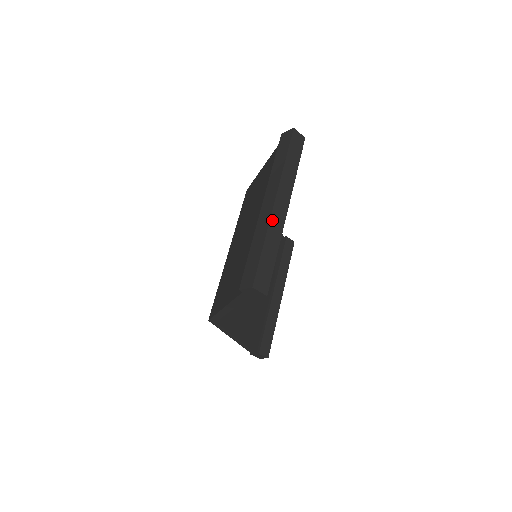
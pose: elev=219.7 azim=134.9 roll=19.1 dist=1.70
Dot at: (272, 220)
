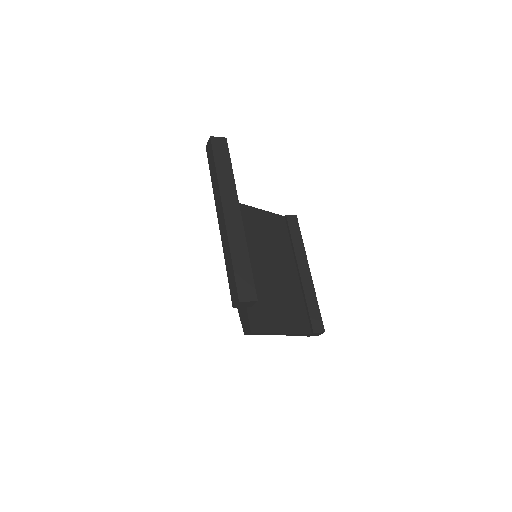
Dot at: (229, 232)
